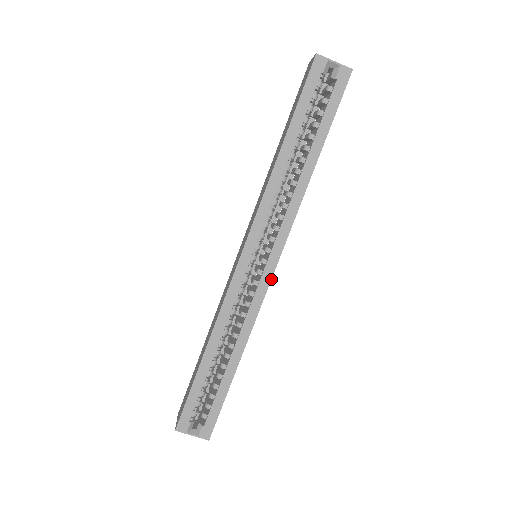
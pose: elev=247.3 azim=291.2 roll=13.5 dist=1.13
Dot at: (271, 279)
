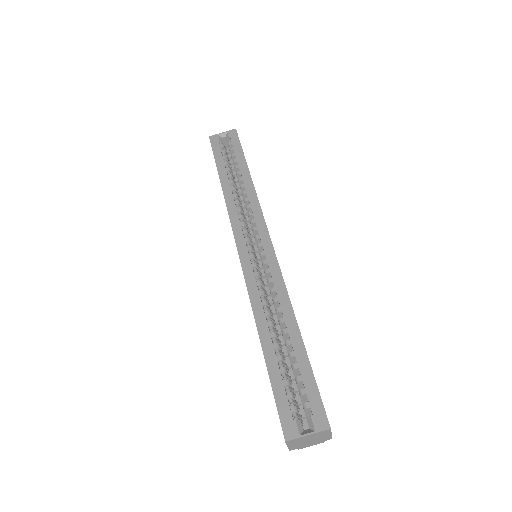
Dot at: (274, 251)
